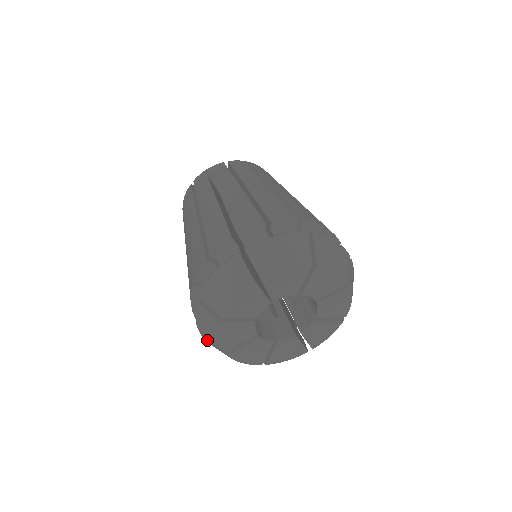
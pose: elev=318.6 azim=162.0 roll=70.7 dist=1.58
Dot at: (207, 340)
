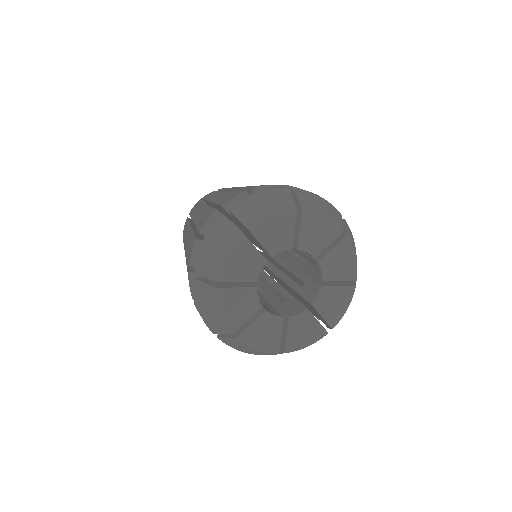
Dot at: occluded
